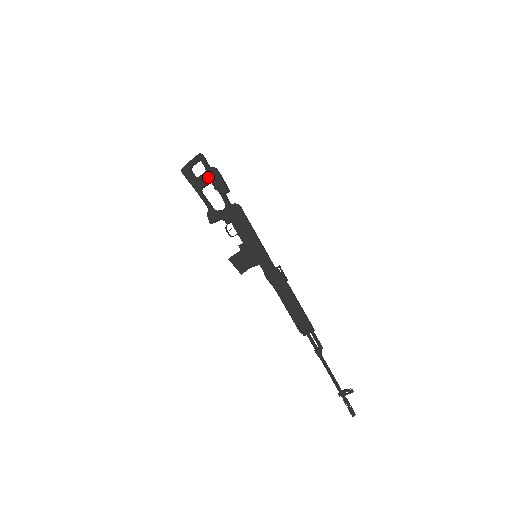
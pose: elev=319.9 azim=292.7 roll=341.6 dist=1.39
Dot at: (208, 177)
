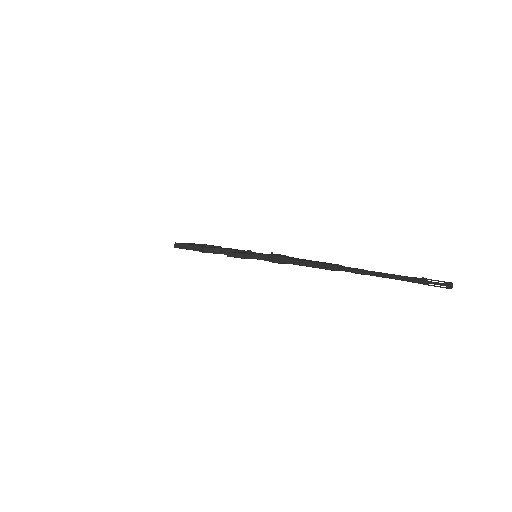
Dot at: (201, 245)
